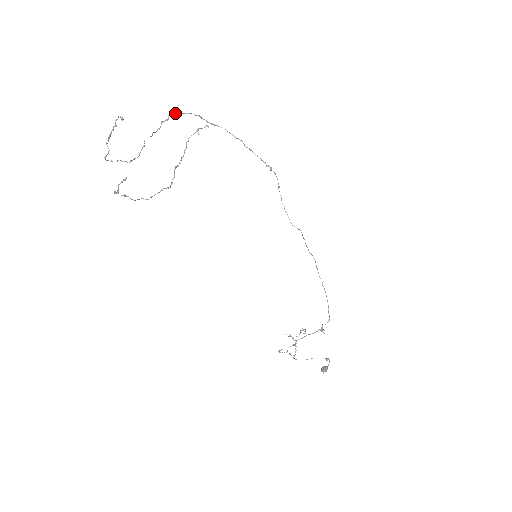
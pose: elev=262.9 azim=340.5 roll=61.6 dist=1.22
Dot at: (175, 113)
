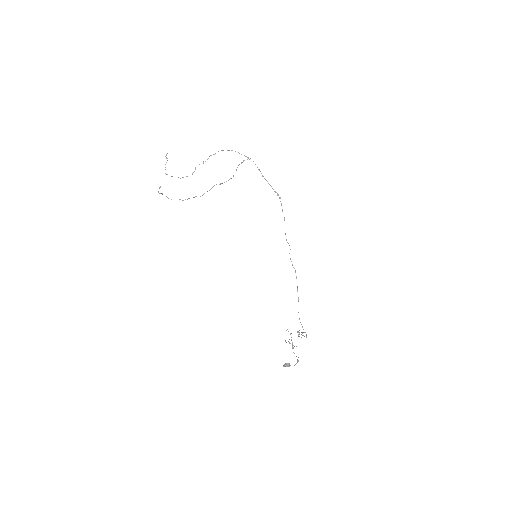
Dot at: (223, 150)
